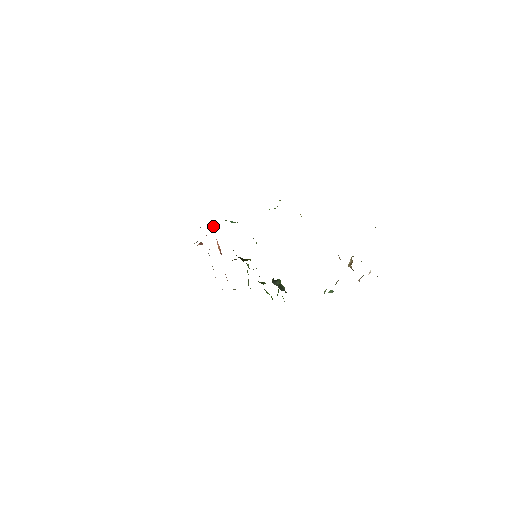
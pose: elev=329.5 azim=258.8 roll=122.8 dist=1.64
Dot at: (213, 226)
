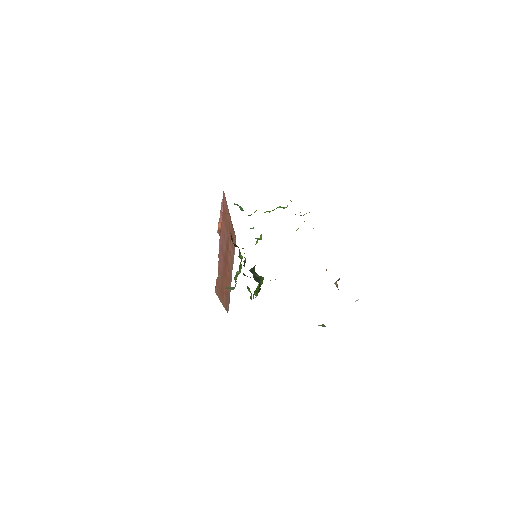
Dot at: (221, 205)
